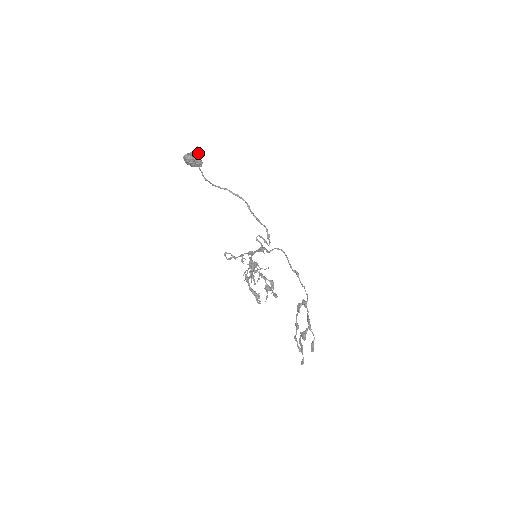
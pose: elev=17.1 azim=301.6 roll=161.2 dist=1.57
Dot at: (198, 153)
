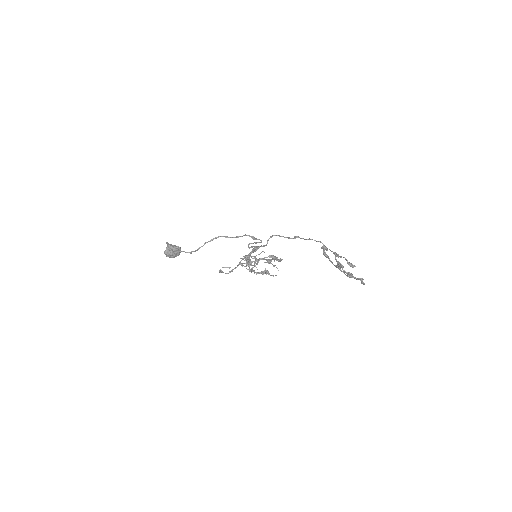
Dot at: (171, 245)
